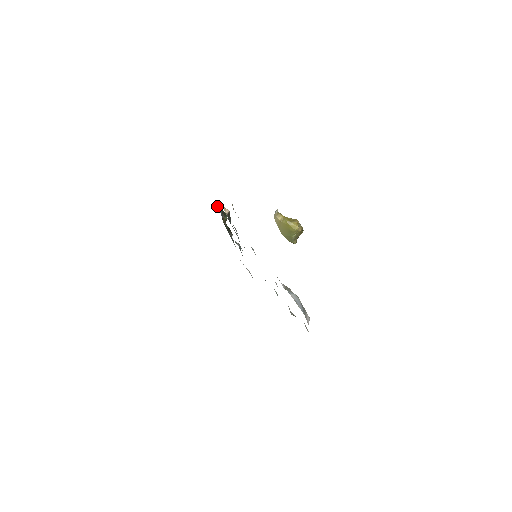
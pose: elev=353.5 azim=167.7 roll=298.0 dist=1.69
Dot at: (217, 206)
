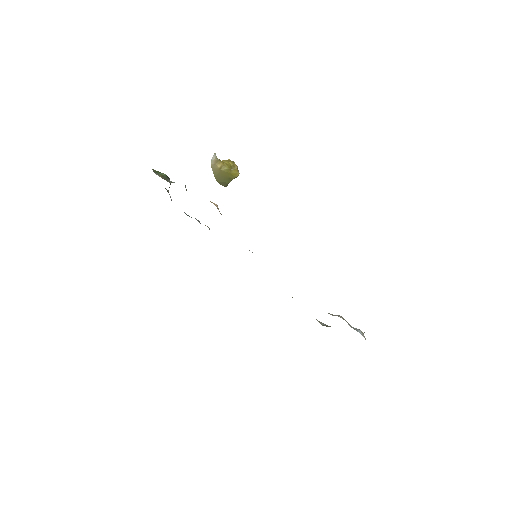
Dot at: (186, 190)
